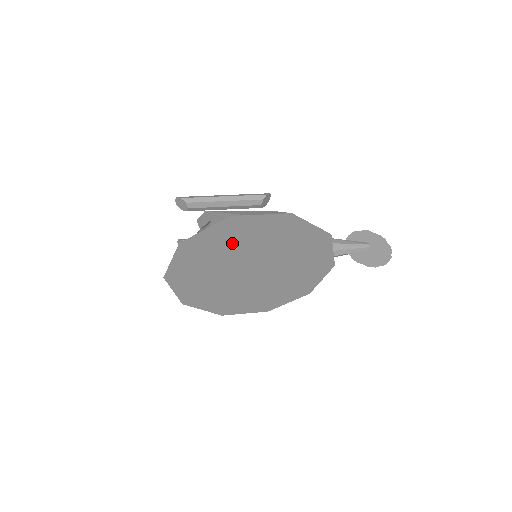
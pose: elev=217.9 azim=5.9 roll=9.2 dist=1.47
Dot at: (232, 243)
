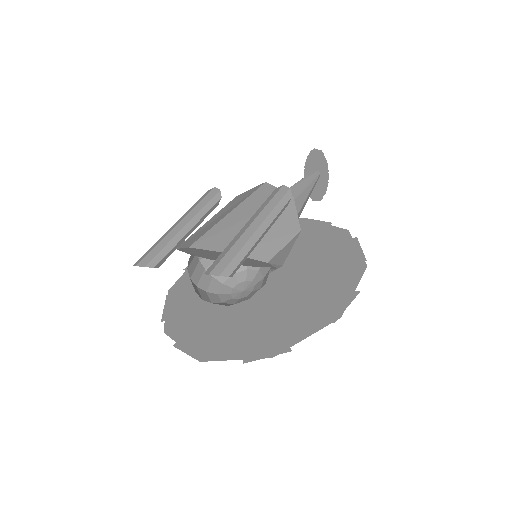
Dot at: (296, 306)
